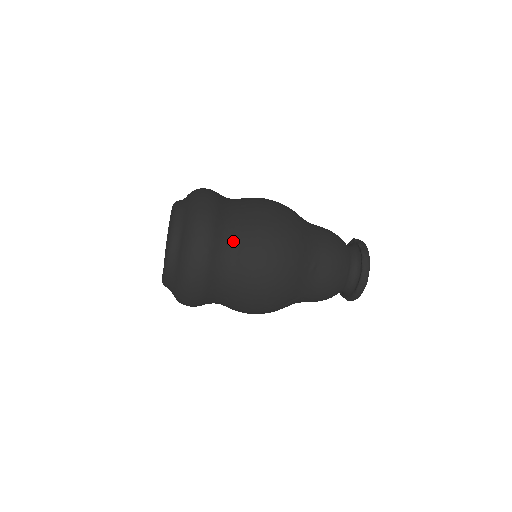
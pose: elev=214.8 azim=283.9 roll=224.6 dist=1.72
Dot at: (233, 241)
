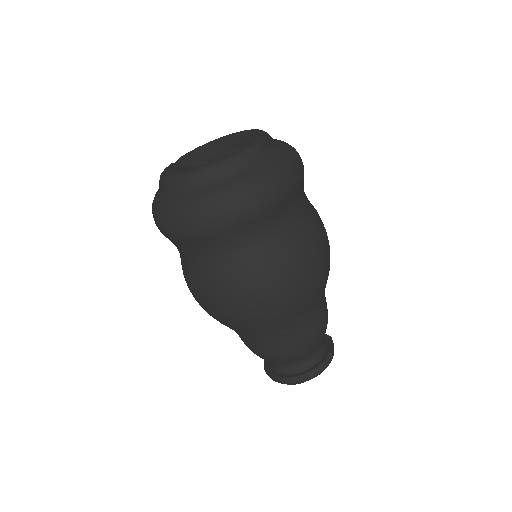
Dot at: (262, 239)
